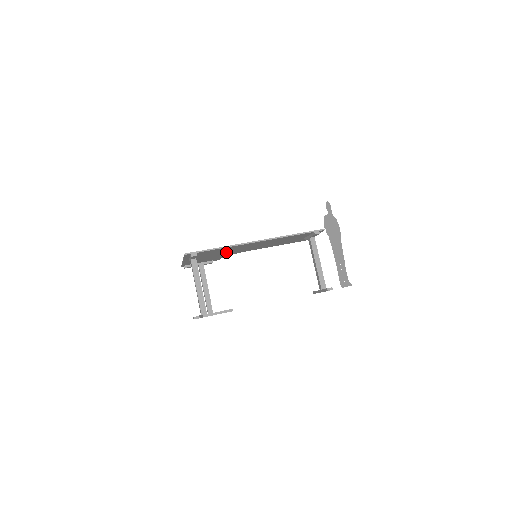
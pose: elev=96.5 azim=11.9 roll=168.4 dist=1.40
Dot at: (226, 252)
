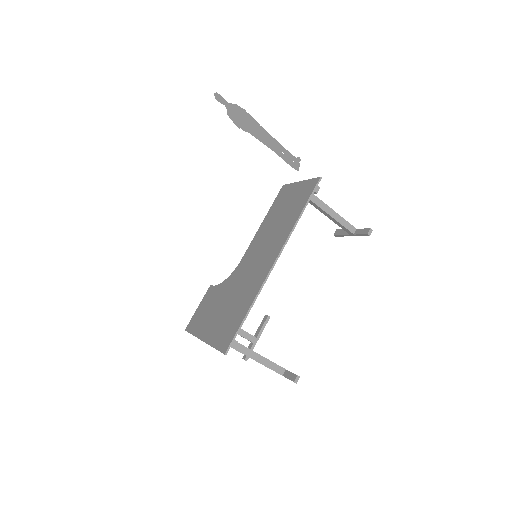
Dot at: (237, 291)
